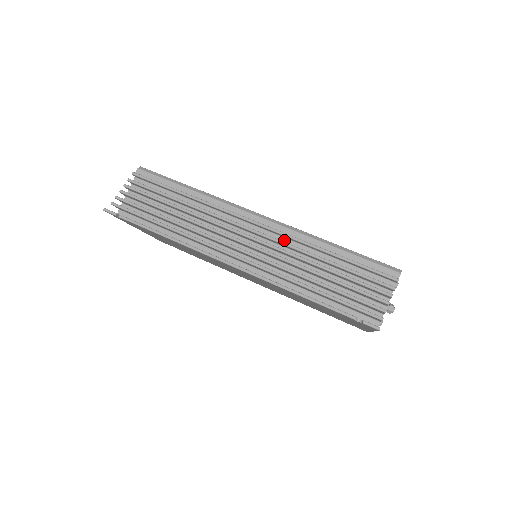
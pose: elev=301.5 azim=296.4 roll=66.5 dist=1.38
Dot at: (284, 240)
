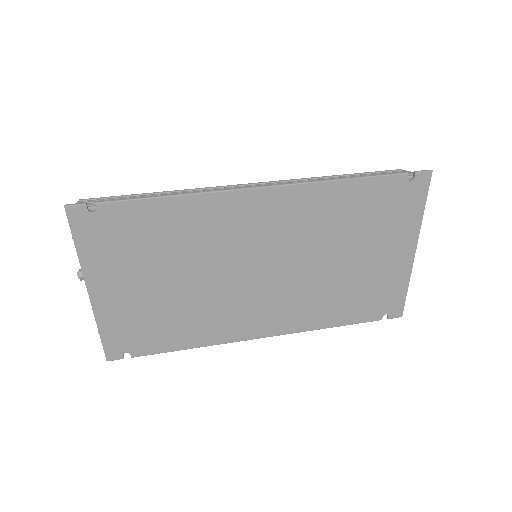
Dot at: occluded
